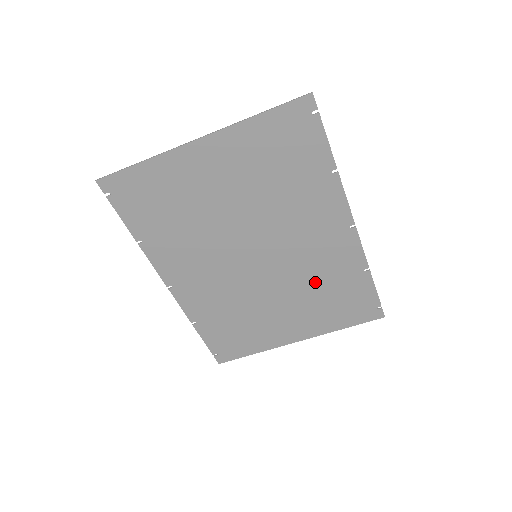
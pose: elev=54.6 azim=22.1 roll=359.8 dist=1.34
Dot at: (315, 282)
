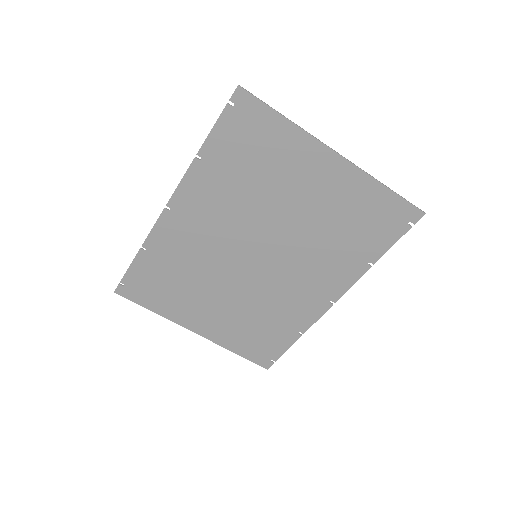
Dot at: (263, 309)
